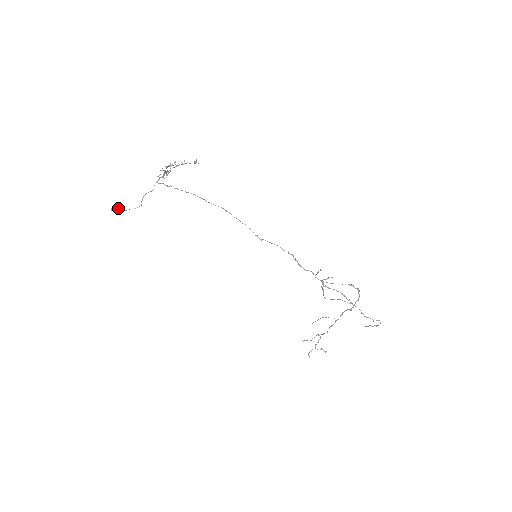
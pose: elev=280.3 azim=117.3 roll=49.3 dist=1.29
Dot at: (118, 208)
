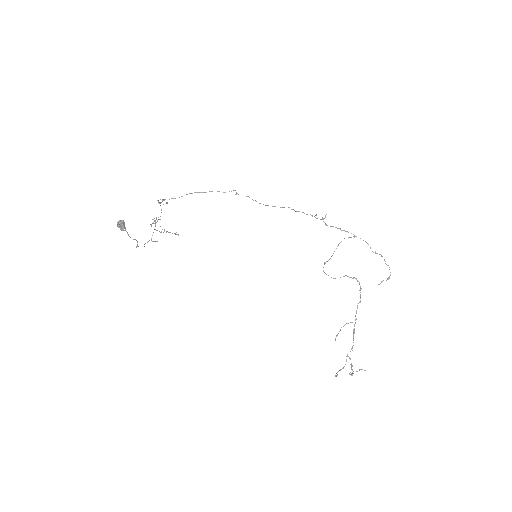
Dot at: (123, 224)
